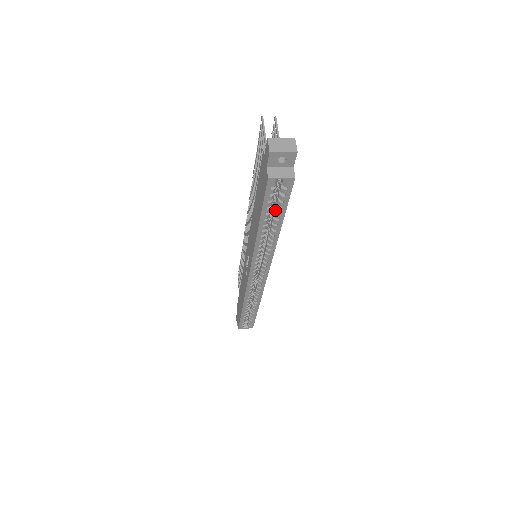
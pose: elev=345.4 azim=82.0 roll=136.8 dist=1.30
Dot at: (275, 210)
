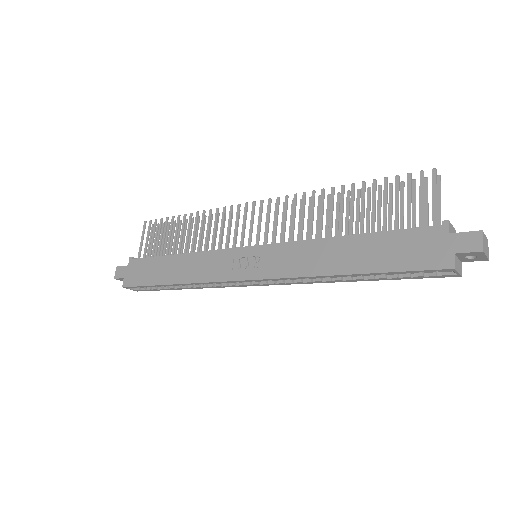
Dot at: occluded
